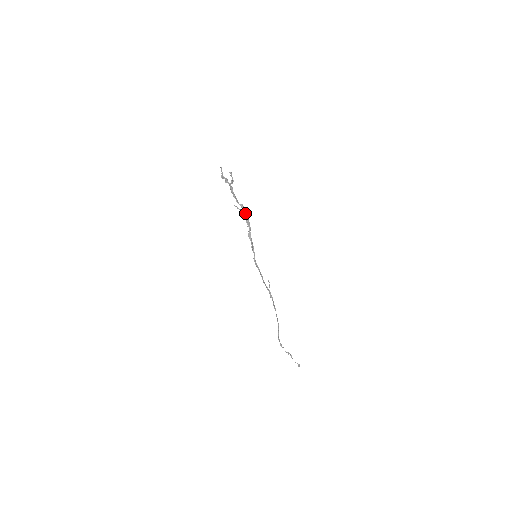
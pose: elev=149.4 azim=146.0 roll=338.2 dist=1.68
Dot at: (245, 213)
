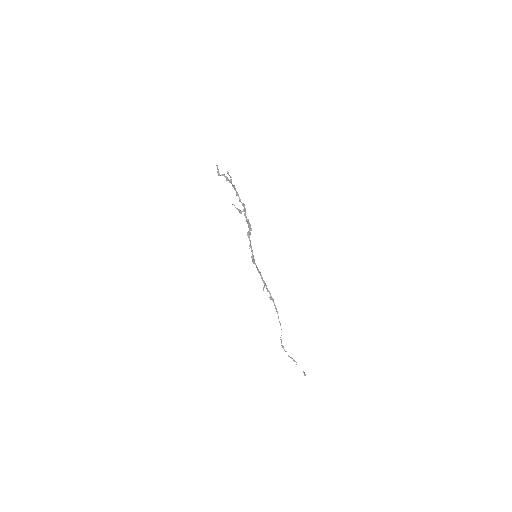
Dot at: occluded
